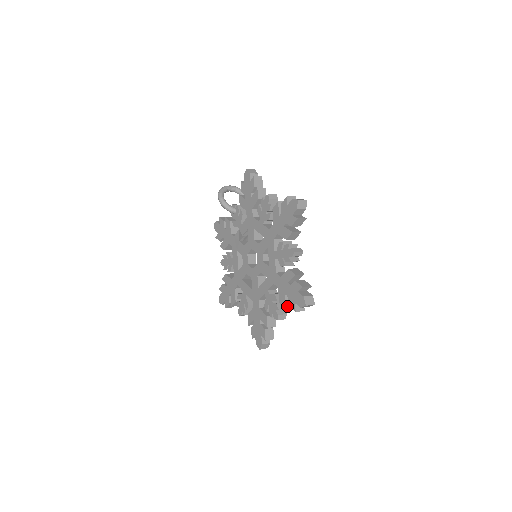
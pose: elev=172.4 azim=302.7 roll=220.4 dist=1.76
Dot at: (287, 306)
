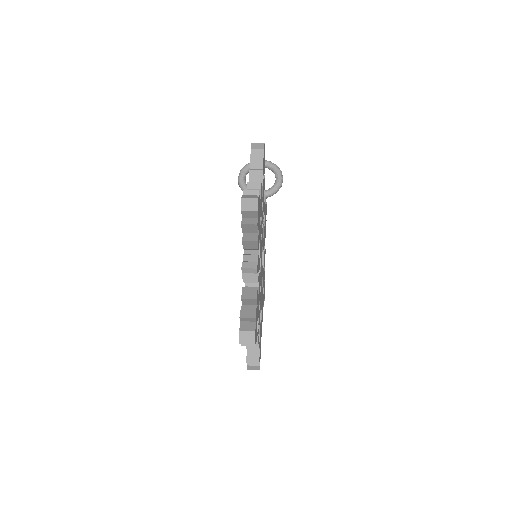
Dot at: occluded
